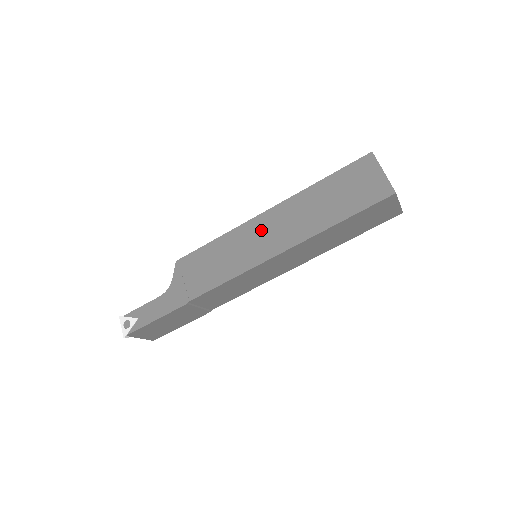
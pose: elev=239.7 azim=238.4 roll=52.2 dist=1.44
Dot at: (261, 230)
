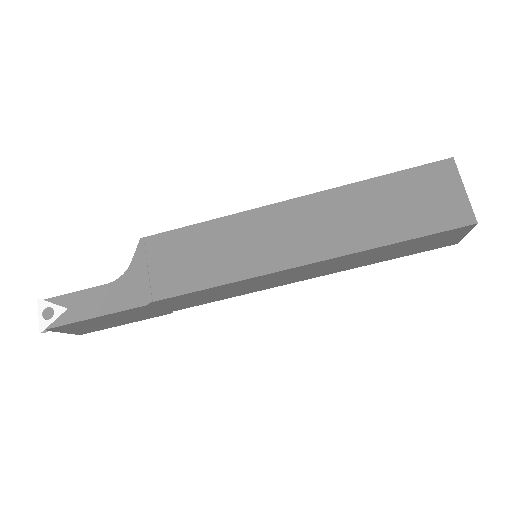
Dot at: (277, 225)
